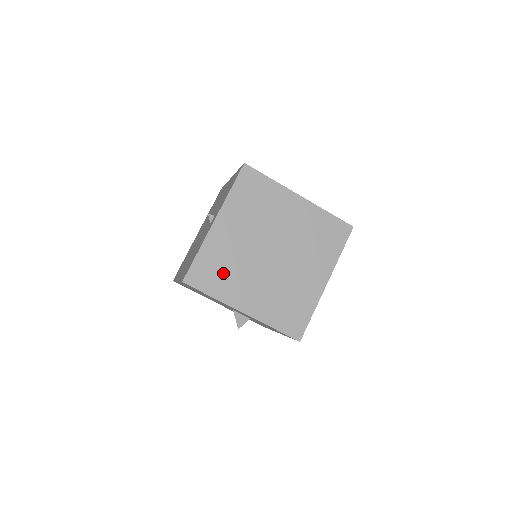
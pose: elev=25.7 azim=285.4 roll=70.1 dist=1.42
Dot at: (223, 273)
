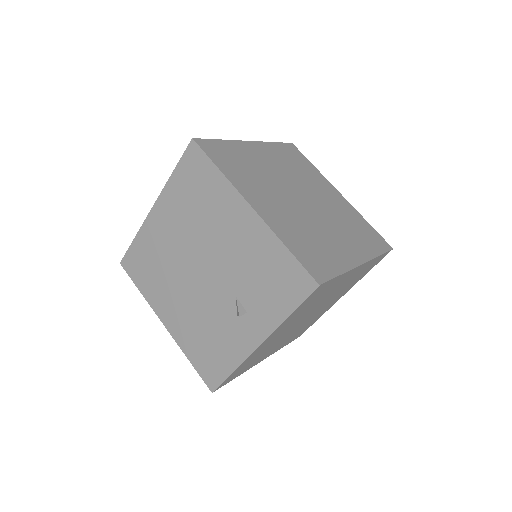
Dot at: (254, 360)
